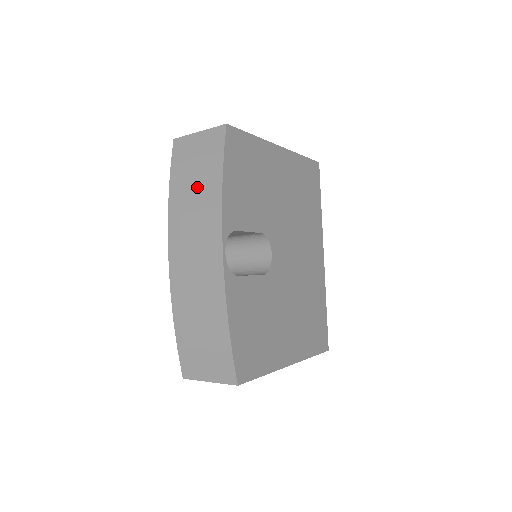
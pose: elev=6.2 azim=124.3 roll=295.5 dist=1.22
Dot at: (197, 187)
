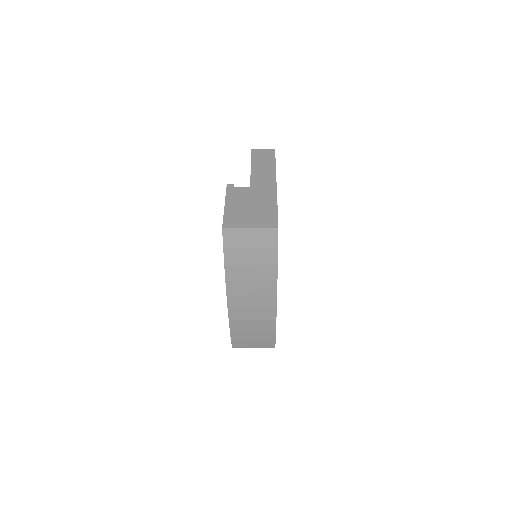
Dot at: (254, 268)
